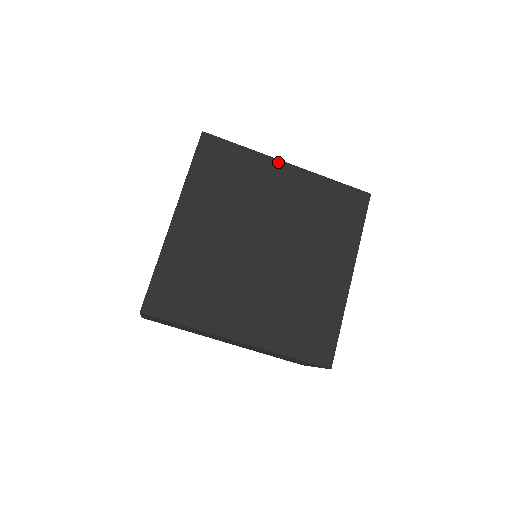
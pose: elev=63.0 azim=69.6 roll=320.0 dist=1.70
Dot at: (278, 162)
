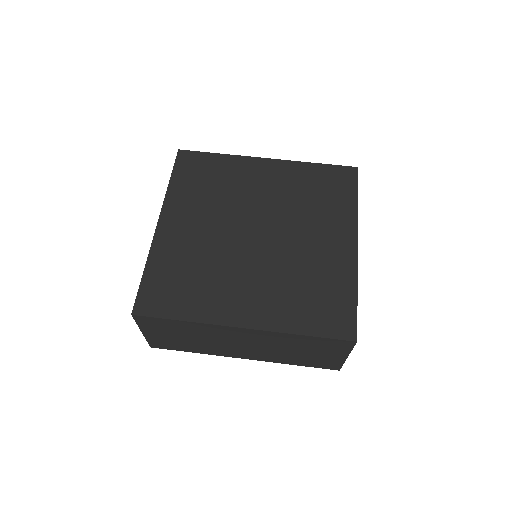
Dot at: (256, 159)
